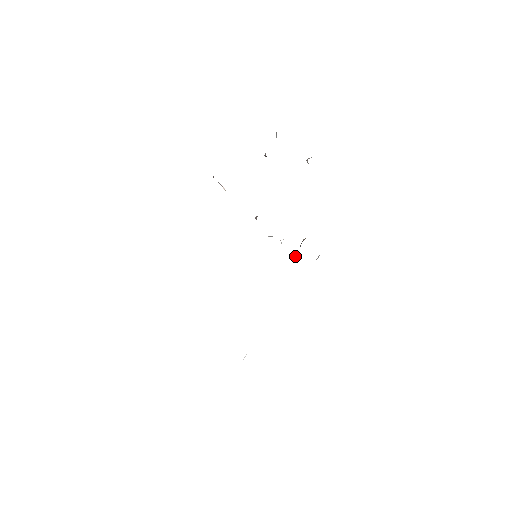
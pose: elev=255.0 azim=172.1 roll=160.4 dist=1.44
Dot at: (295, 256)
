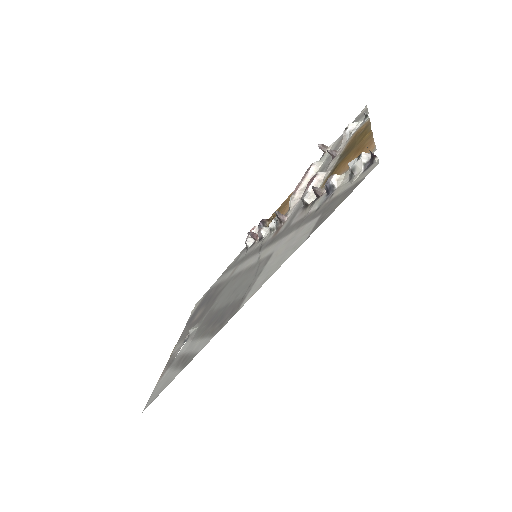
Dot at: (249, 234)
